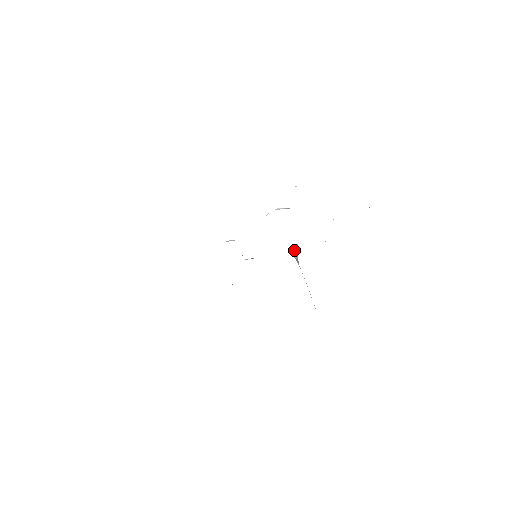
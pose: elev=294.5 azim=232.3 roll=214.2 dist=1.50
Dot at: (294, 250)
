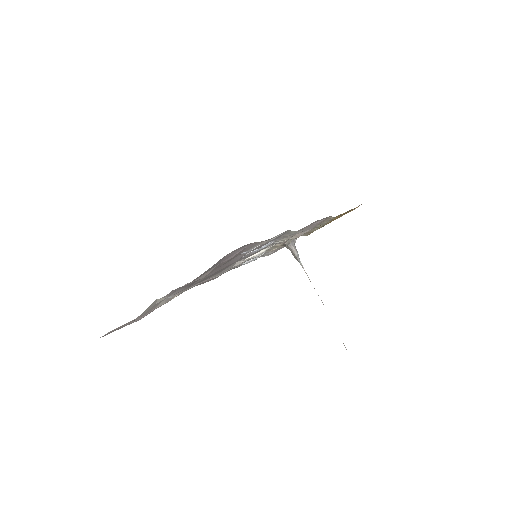
Dot at: (294, 247)
